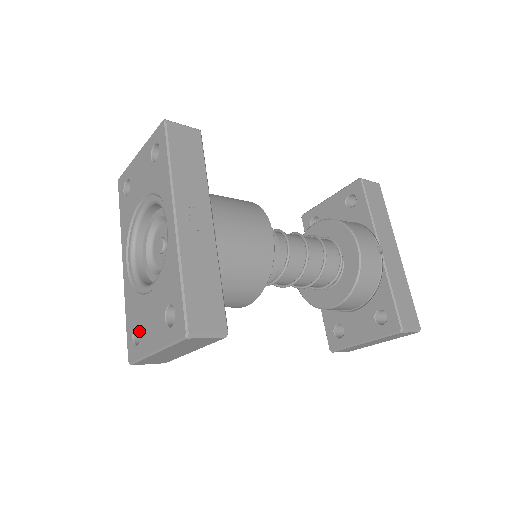
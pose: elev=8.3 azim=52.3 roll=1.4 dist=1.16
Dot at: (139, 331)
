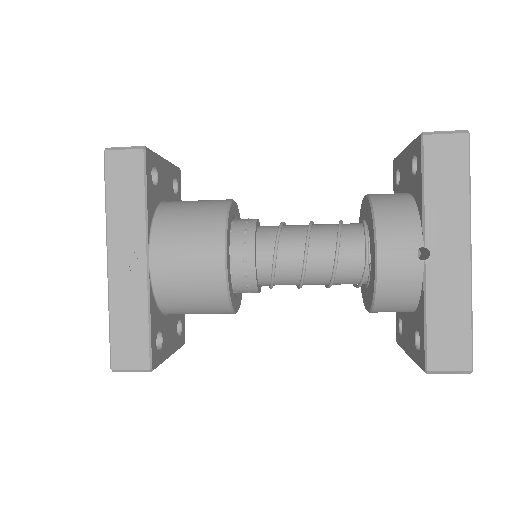
Dot at: occluded
